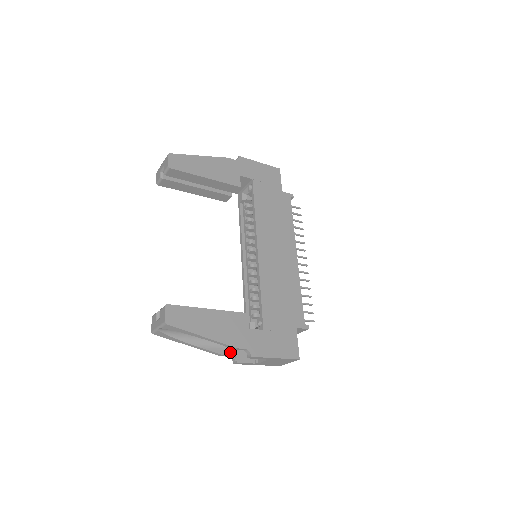
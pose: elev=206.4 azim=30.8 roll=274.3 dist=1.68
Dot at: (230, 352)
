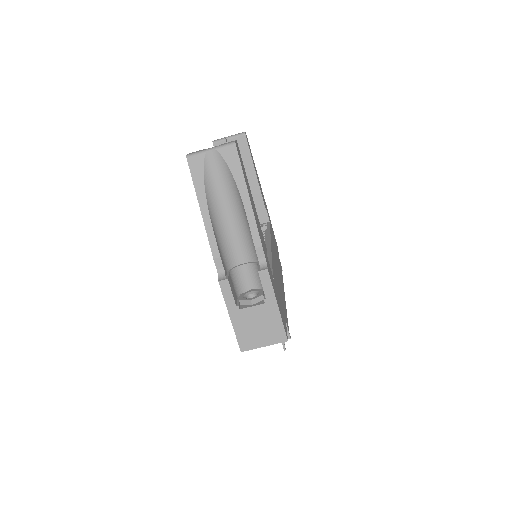
Dot at: (224, 266)
